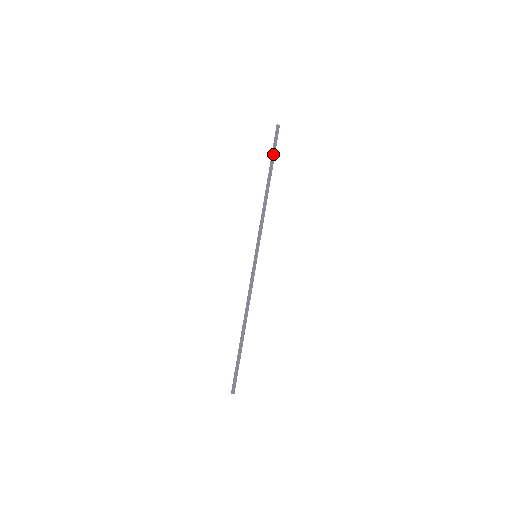
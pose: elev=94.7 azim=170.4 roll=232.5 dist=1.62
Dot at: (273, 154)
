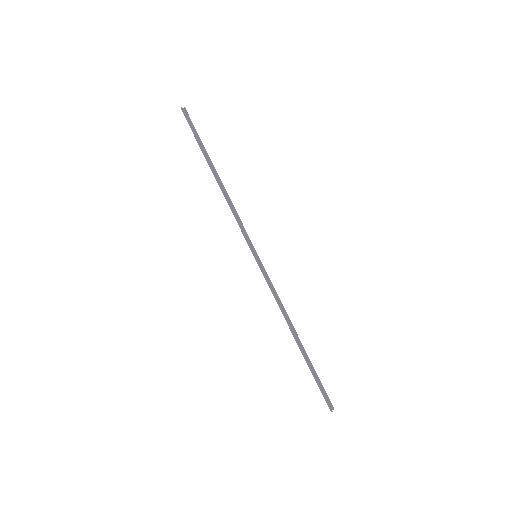
Dot at: (199, 141)
